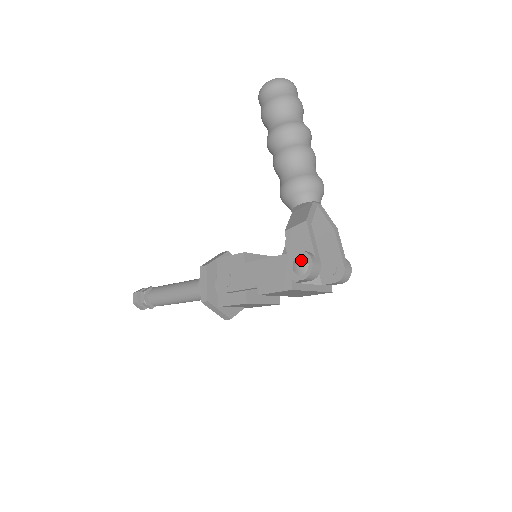
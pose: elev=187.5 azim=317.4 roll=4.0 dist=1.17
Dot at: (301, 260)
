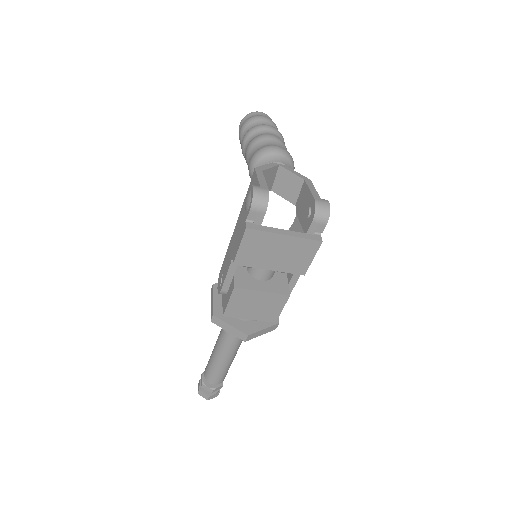
Dot at: (247, 195)
